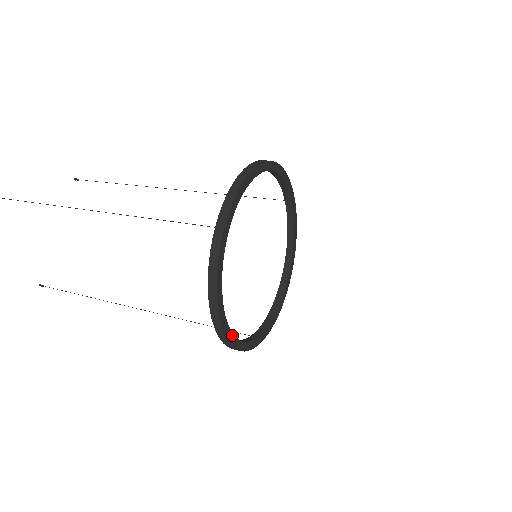
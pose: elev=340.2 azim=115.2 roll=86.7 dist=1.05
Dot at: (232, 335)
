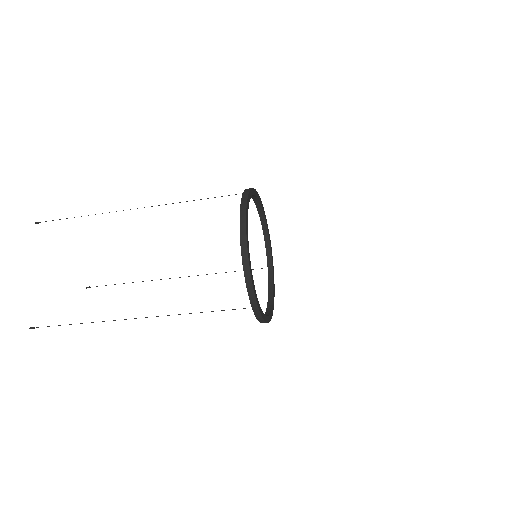
Dot at: (249, 253)
